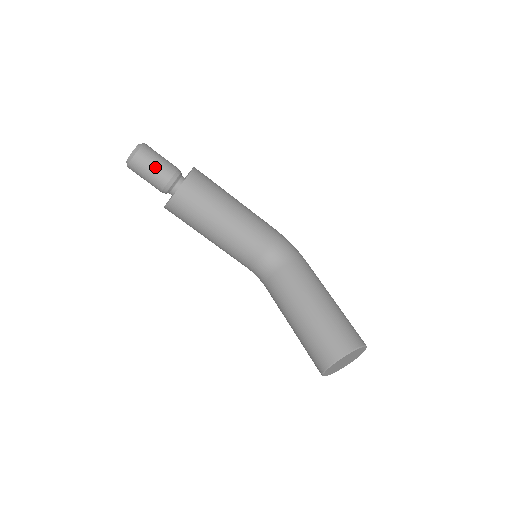
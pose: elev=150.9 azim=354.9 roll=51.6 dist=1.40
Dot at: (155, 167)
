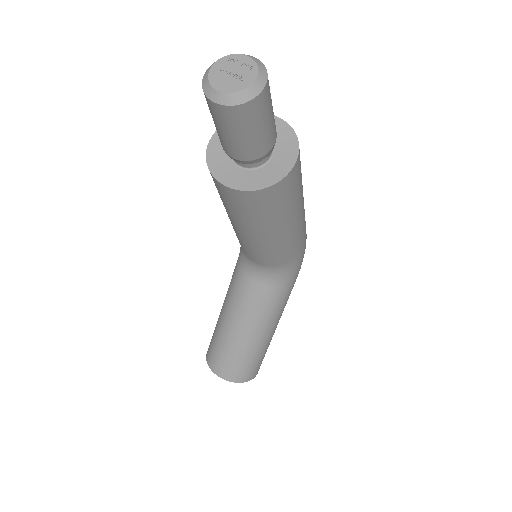
Dot at: (241, 138)
